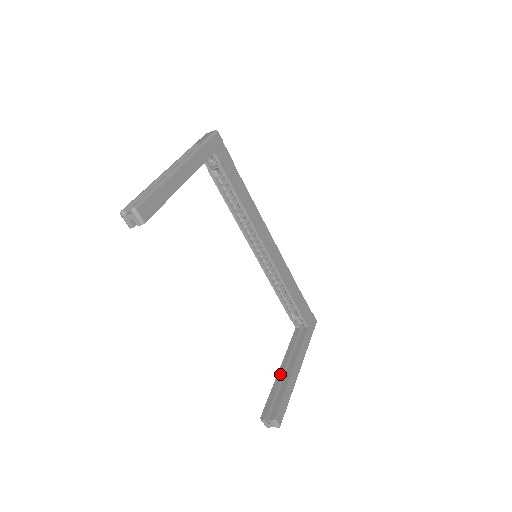
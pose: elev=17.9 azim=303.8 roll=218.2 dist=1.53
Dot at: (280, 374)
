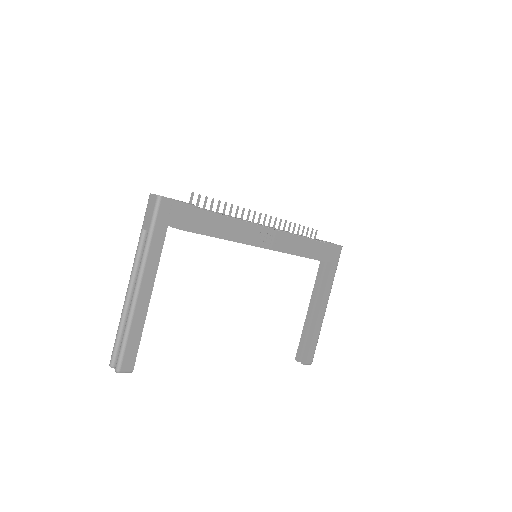
Dot at: (308, 317)
